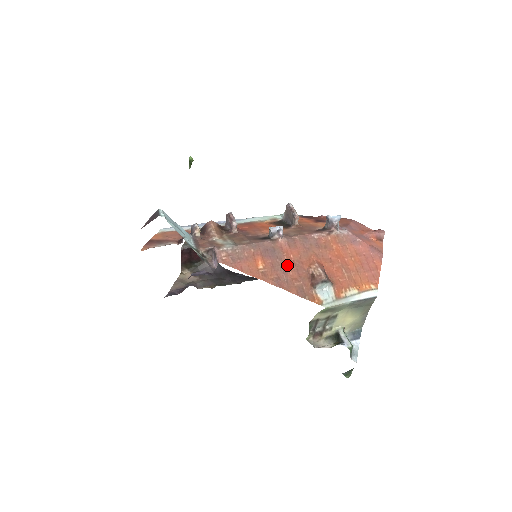
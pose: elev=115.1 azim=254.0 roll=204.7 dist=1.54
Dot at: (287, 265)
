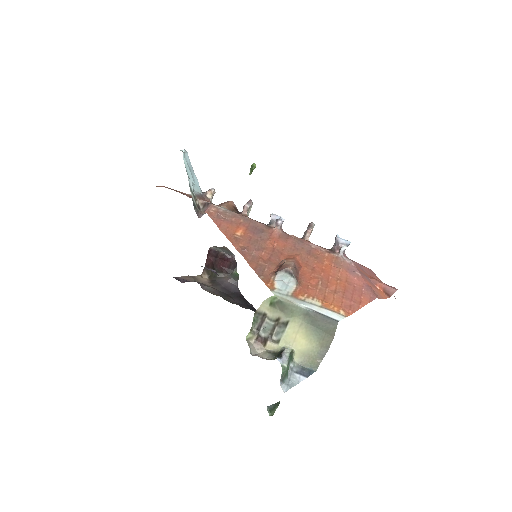
Dot at: (265, 247)
